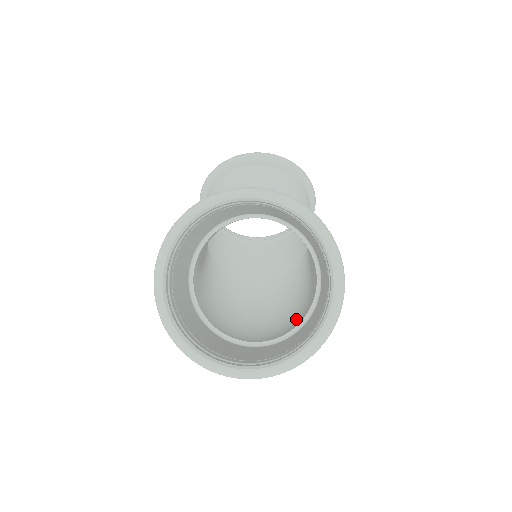
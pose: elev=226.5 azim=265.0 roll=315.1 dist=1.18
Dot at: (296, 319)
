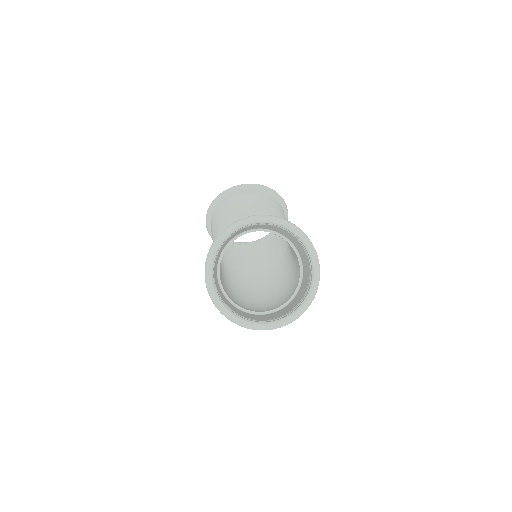
Dot at: (288, 294)
